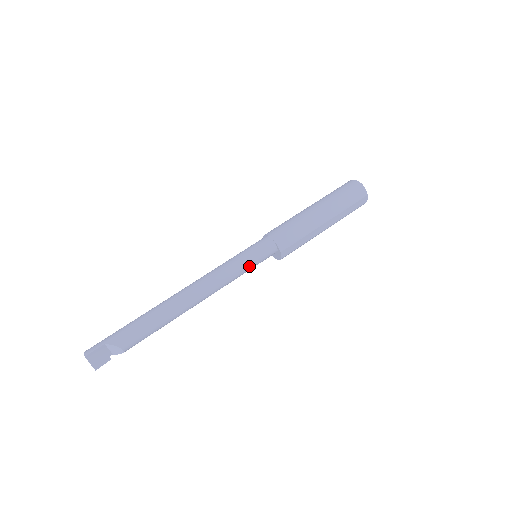
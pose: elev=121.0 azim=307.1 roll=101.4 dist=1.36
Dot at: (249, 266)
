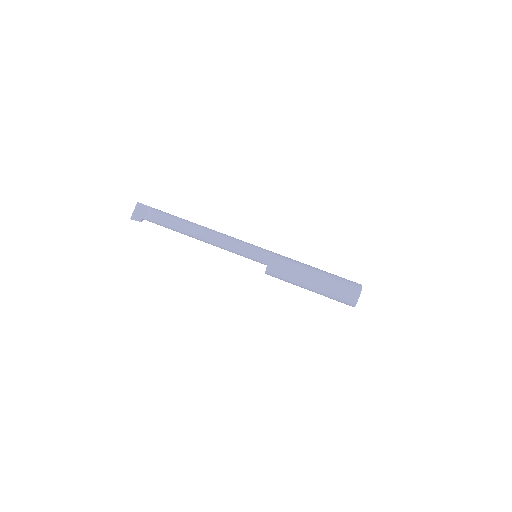
Dot at: (246, 248)
